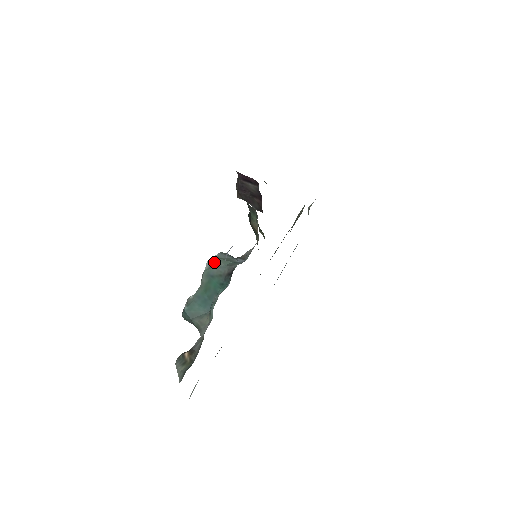
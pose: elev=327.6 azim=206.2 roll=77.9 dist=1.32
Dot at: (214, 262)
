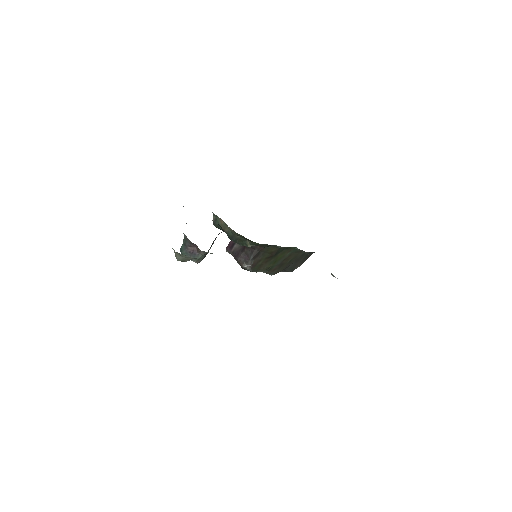
Dot at: occluded
